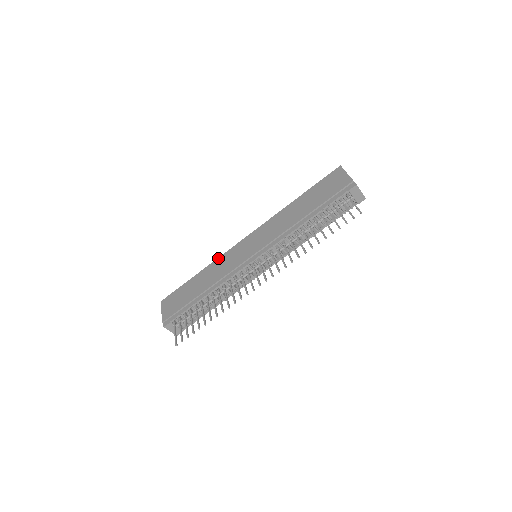
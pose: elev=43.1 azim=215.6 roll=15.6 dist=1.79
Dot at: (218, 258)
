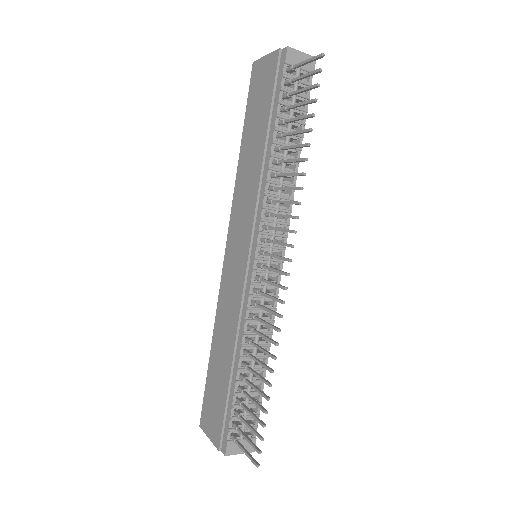
Dot at: (217, 305)
